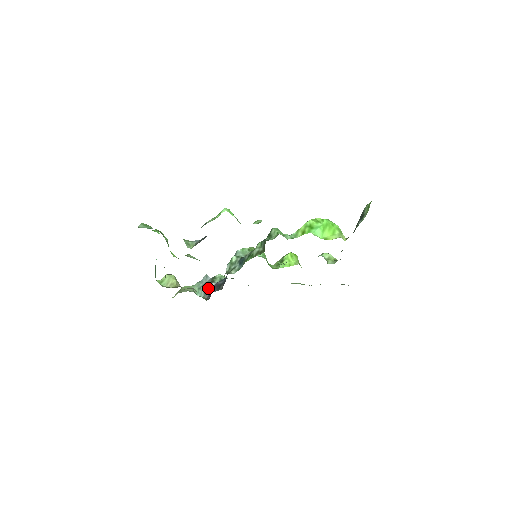
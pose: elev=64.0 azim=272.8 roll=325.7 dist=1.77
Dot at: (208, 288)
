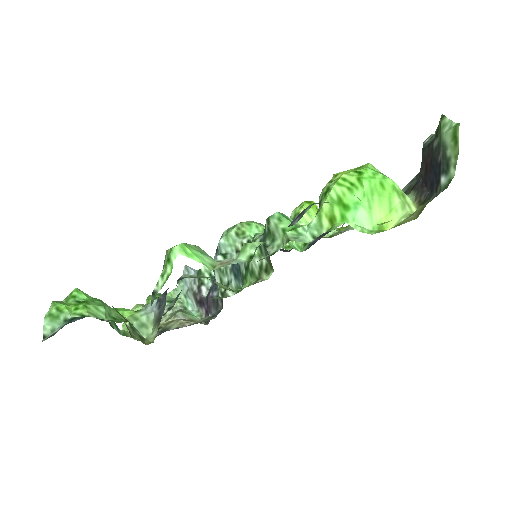
Dot at: (199, 299)
